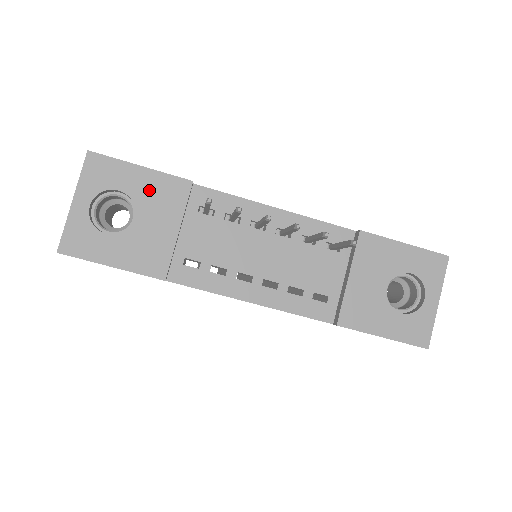
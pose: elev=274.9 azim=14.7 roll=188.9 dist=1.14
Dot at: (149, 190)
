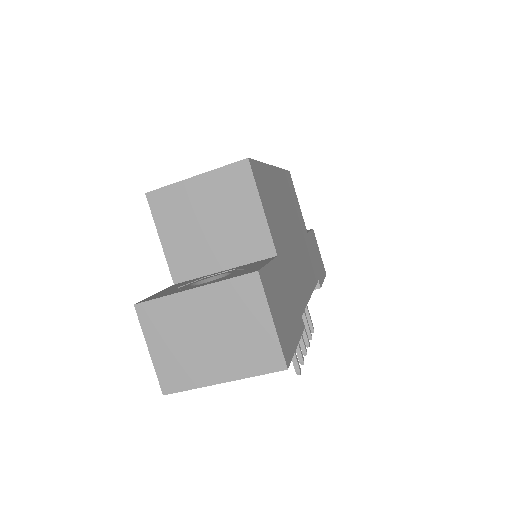
Dot at: occluded
